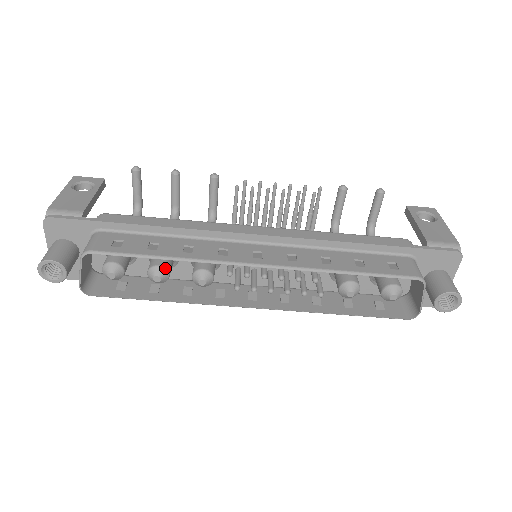
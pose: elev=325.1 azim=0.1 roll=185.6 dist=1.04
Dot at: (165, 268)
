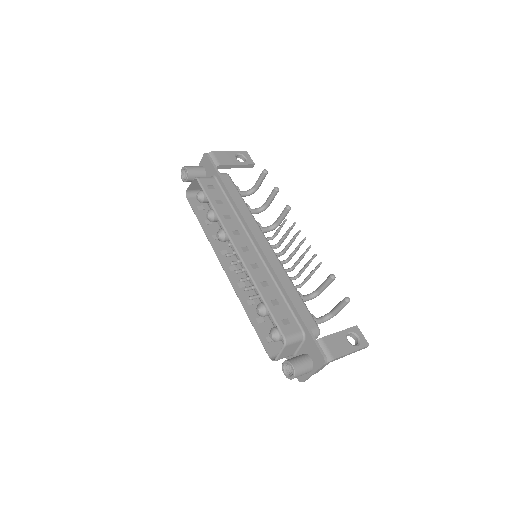
Dot at: (214, 215)
